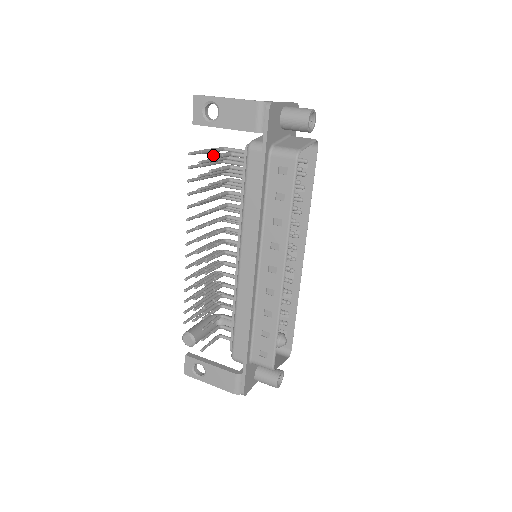
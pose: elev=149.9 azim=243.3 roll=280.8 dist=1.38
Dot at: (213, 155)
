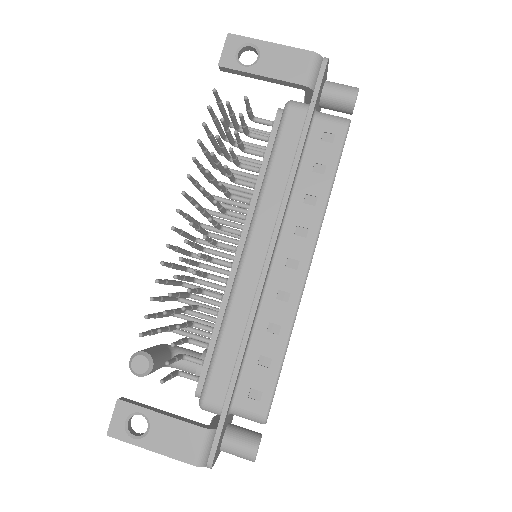
Dot at: (247, 98)
